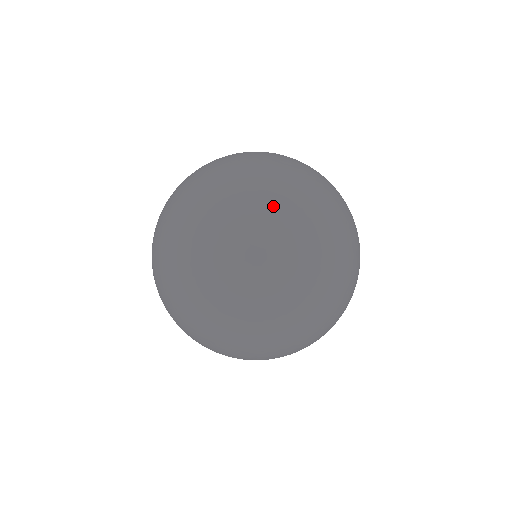
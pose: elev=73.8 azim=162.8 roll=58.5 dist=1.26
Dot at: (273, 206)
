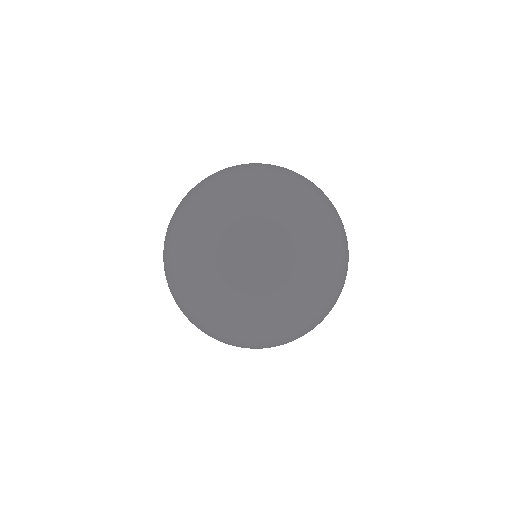
Dot at: (216, 192)
